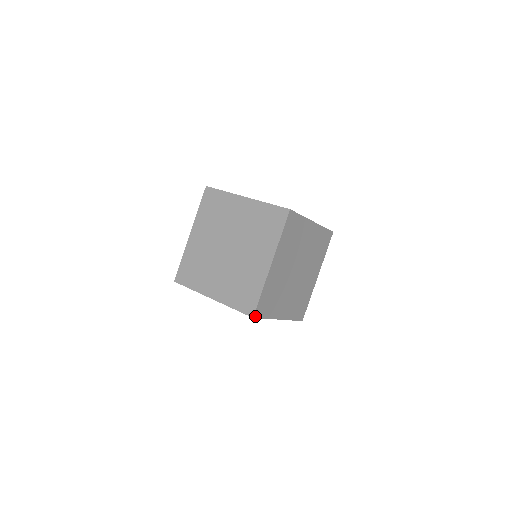
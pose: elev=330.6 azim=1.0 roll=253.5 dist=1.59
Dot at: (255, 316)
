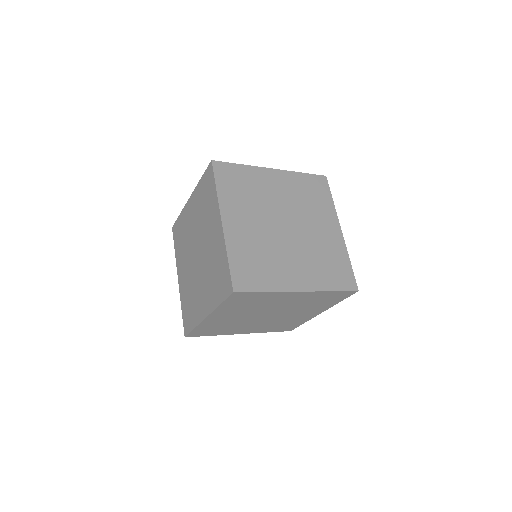
Dot at: (189, 336)
